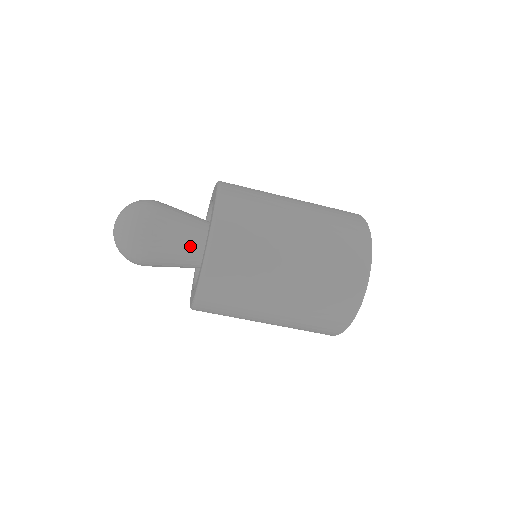
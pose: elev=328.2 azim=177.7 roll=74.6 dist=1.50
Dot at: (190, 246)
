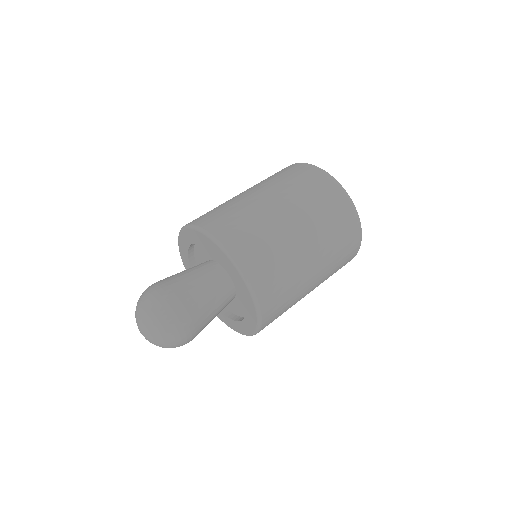
Dot at: (219, 295)
